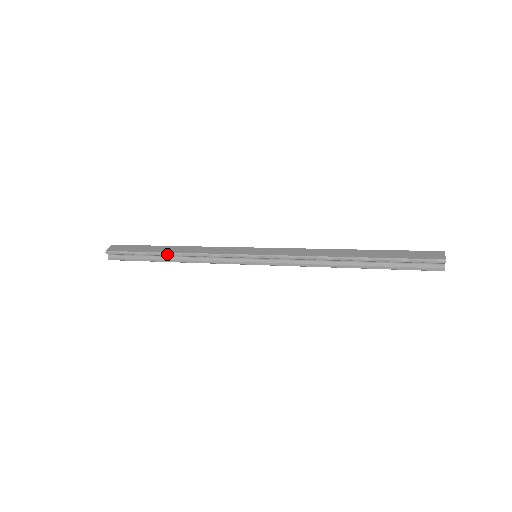
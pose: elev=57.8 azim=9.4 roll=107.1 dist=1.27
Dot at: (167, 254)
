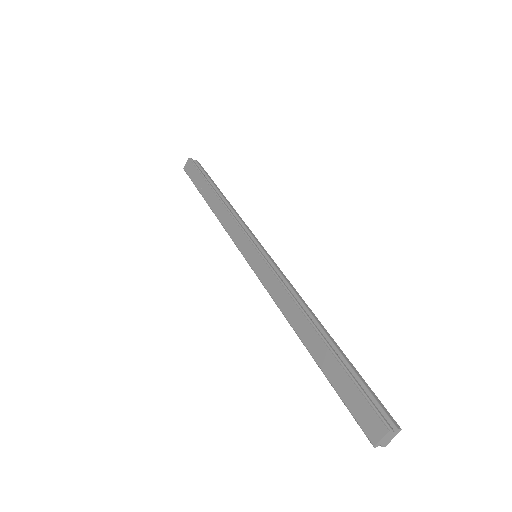
Dot at: (208, 204)
